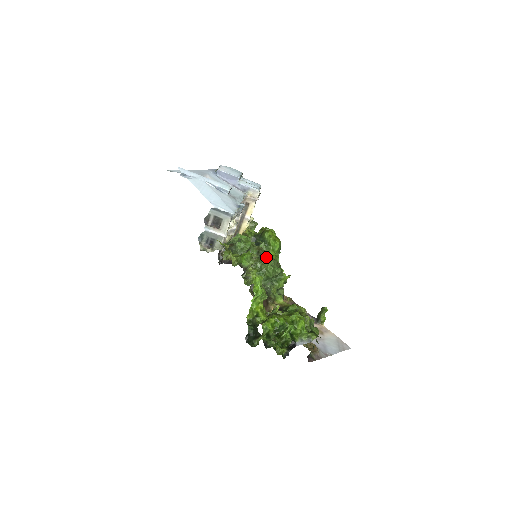
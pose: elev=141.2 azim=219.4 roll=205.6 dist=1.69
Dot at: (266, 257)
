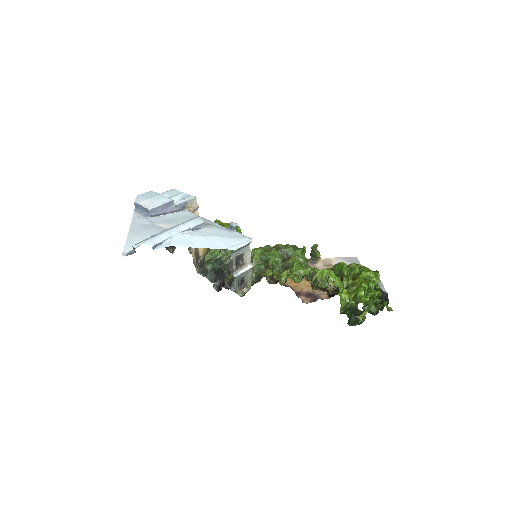
Dot at: (294, 250)
